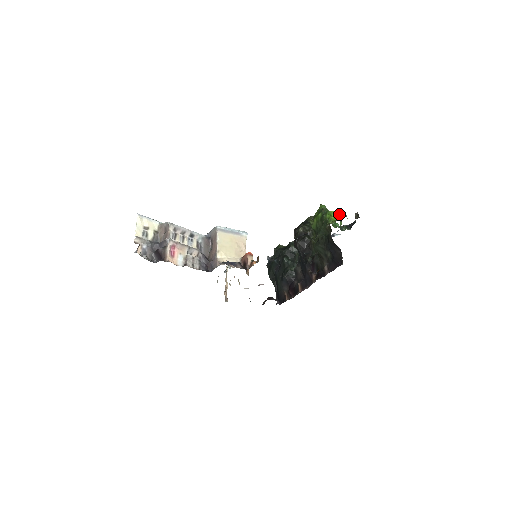
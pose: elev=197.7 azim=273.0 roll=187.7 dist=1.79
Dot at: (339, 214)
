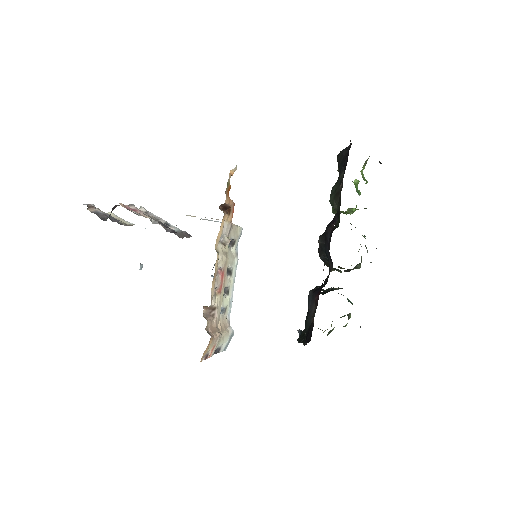
Dot at: occluded
